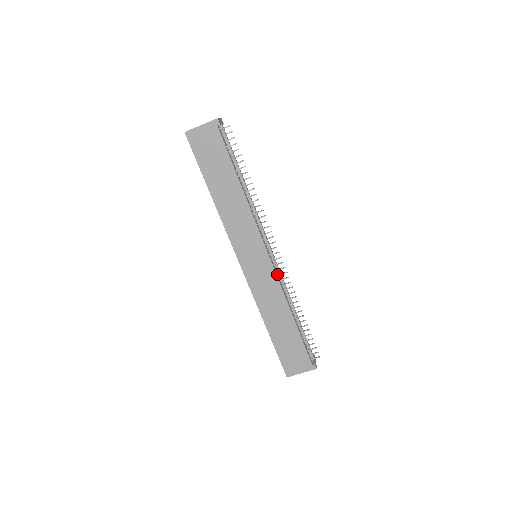
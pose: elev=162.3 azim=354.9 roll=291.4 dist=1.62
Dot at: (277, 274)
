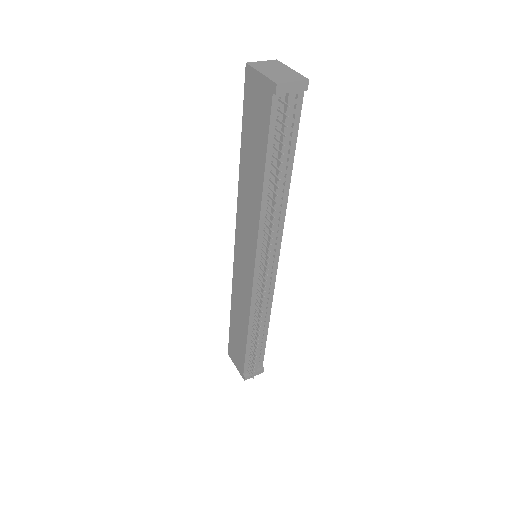
Dot at: (258, 292)
